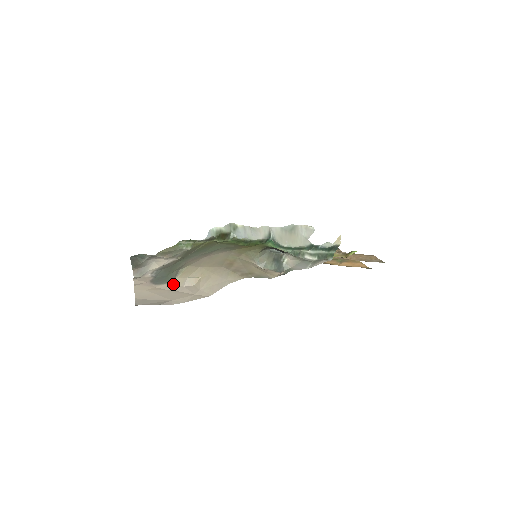
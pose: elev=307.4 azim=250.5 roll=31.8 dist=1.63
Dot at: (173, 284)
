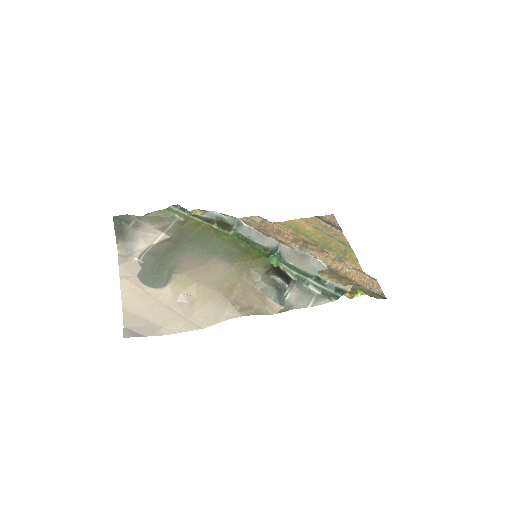
Dot at: (164, 293)
